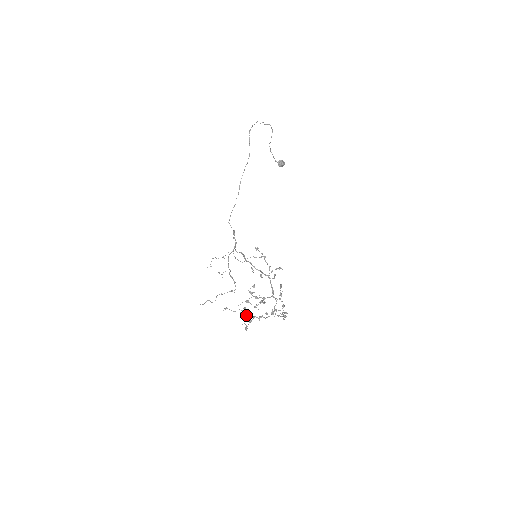
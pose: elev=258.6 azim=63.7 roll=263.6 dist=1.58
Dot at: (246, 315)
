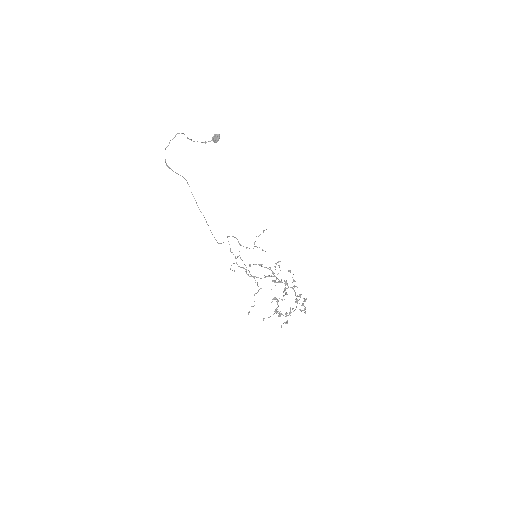
Dot at: (280, 315)
